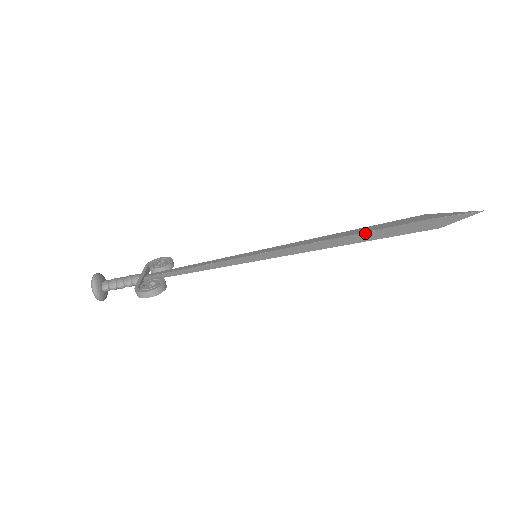
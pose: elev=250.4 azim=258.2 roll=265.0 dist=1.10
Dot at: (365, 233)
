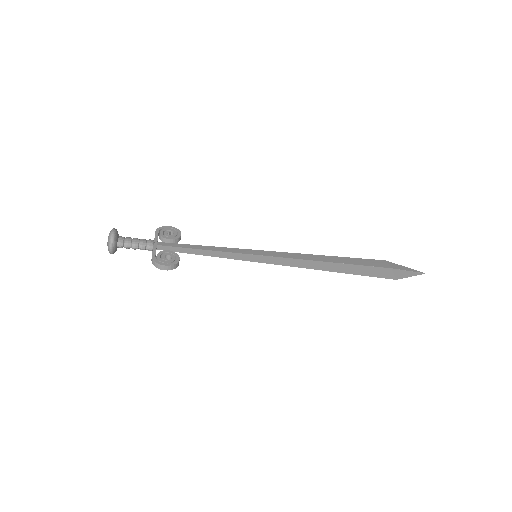
Dot at: (343, 264)
